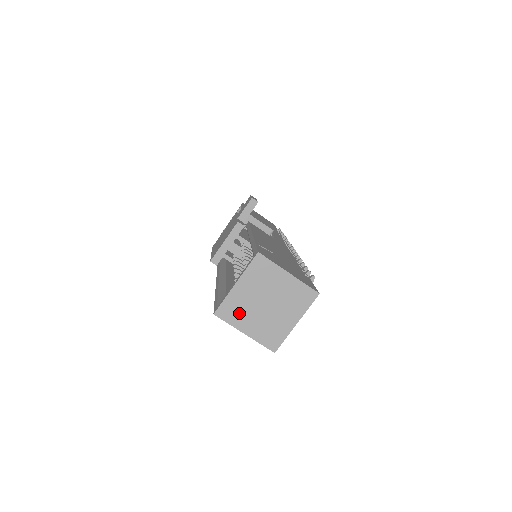
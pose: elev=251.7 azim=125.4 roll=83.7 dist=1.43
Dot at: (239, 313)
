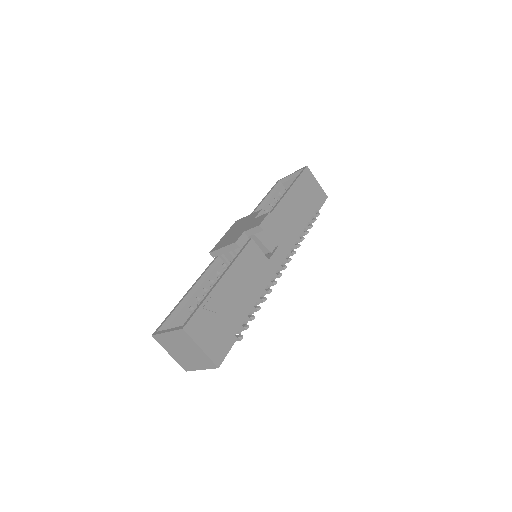
Dot at: (167, 344)
